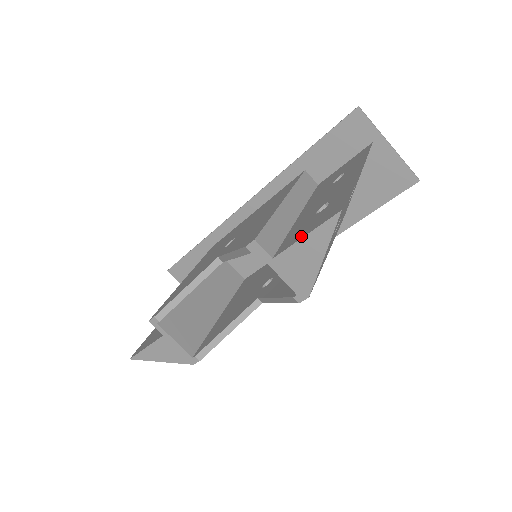
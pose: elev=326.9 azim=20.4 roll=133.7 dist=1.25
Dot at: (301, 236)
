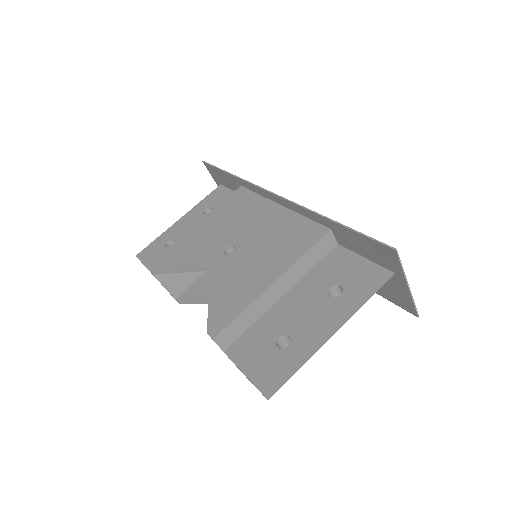
Dot at: (245, 367)
